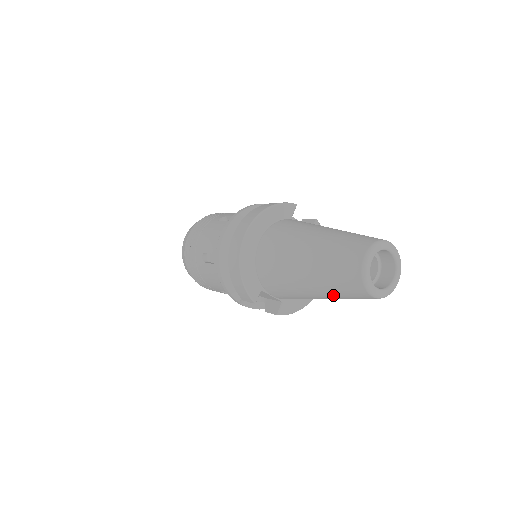
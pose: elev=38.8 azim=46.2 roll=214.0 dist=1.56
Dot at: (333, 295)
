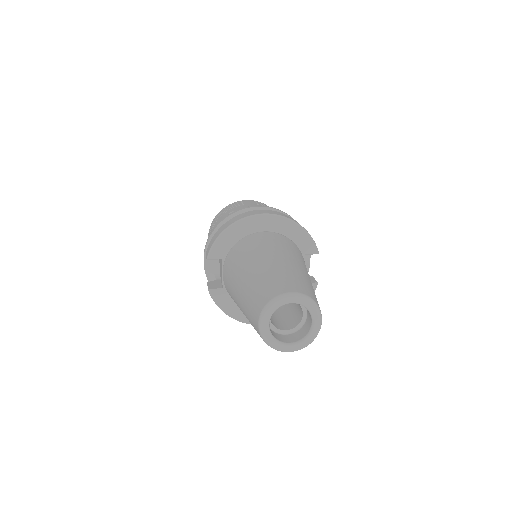
Dot at: (245, 303)
